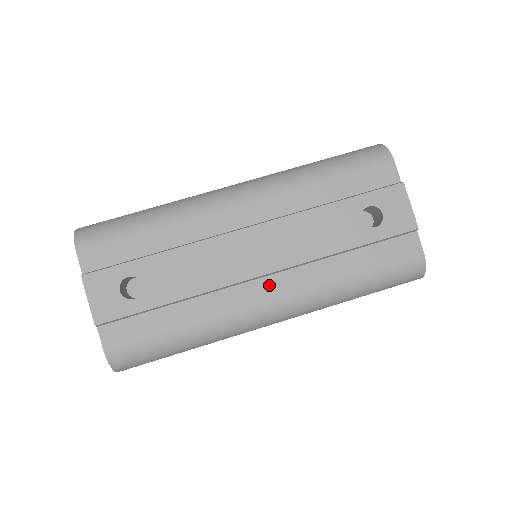
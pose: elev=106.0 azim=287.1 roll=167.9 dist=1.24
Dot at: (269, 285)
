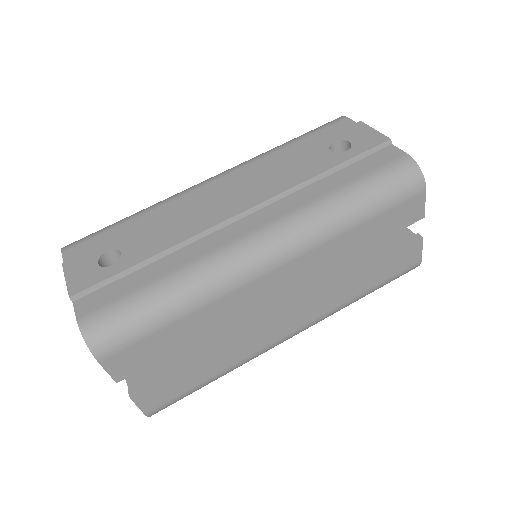
Dot at: (252, 221)
